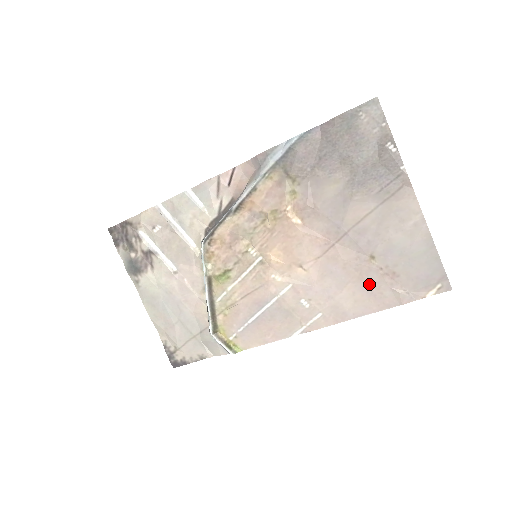
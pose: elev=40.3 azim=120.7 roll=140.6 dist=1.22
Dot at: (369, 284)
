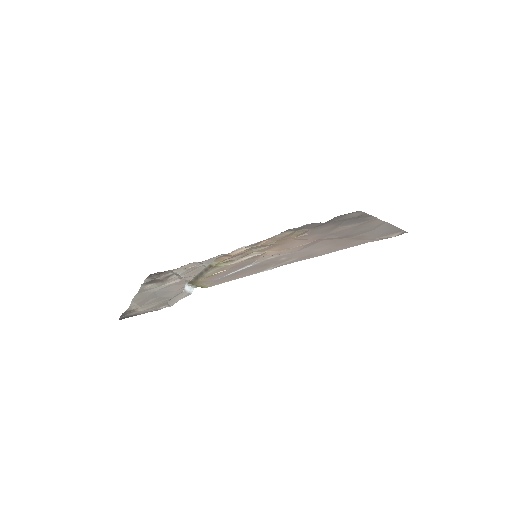
Dot at: (341, 243)
